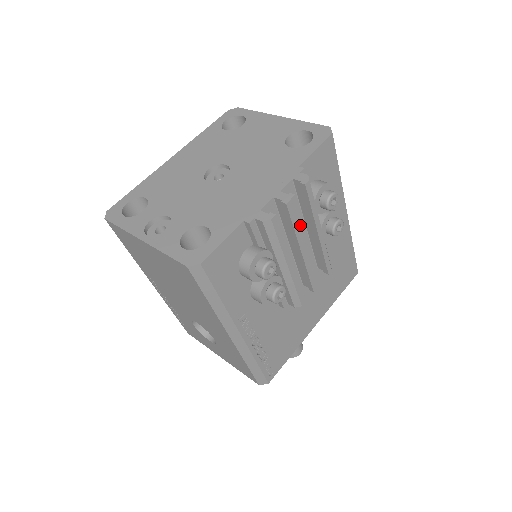
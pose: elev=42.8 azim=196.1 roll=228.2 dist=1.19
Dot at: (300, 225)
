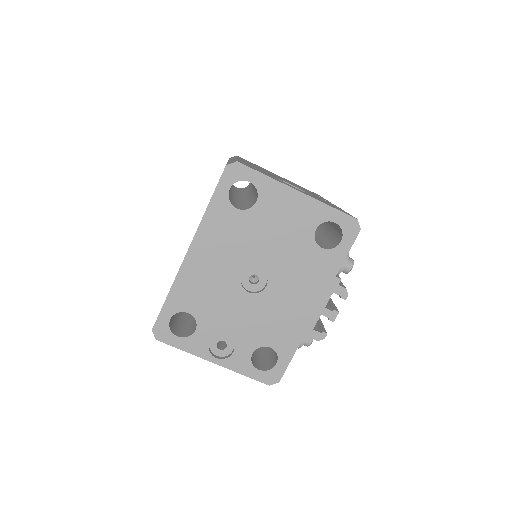
Dot at: occluded
